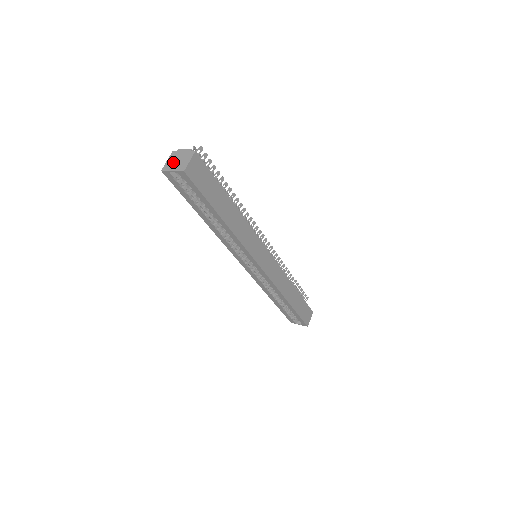
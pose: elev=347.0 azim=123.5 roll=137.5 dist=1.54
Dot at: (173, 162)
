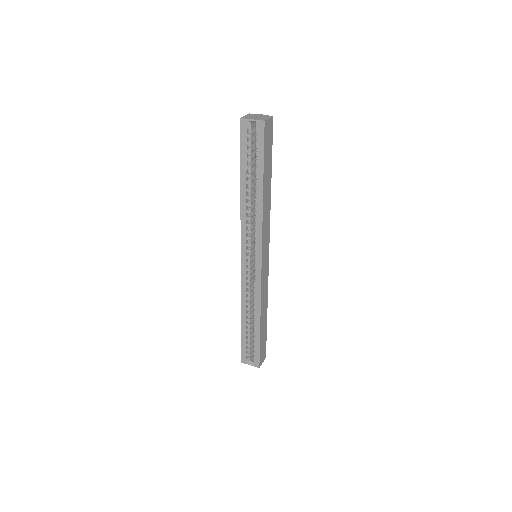
Dot at: (252, 116)
